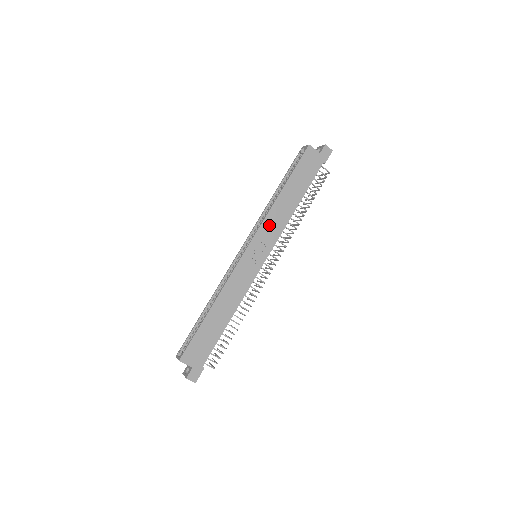
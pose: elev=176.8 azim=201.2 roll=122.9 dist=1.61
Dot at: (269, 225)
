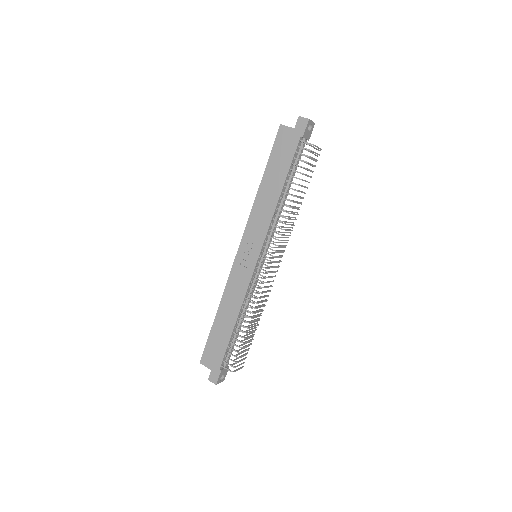
Dot at: (255, 222)
